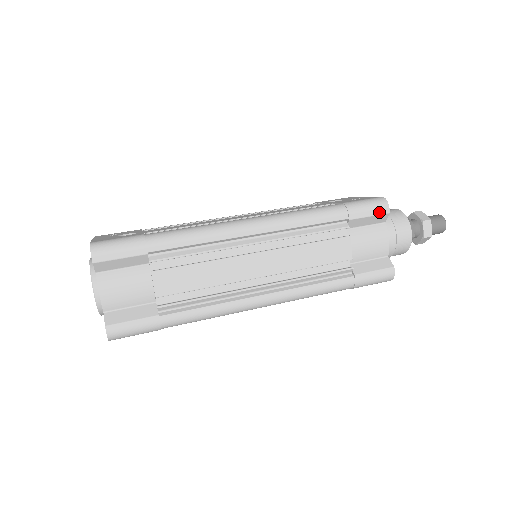
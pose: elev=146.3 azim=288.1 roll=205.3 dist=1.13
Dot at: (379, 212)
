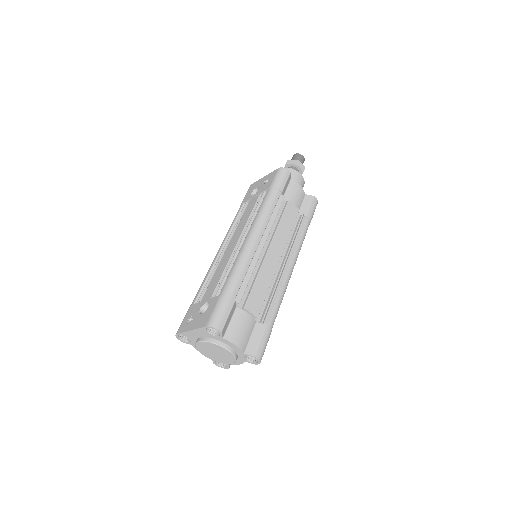
Dot at: (287, 176)
